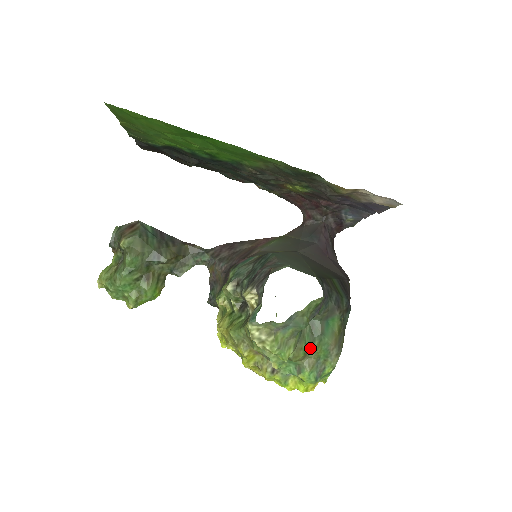
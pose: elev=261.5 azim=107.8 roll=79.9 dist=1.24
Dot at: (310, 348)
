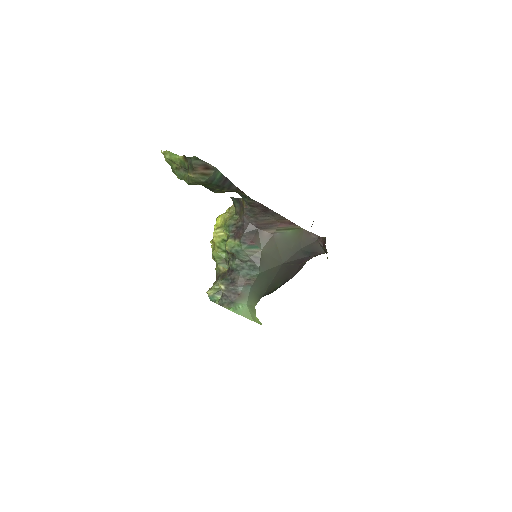
Dot at: occluded
